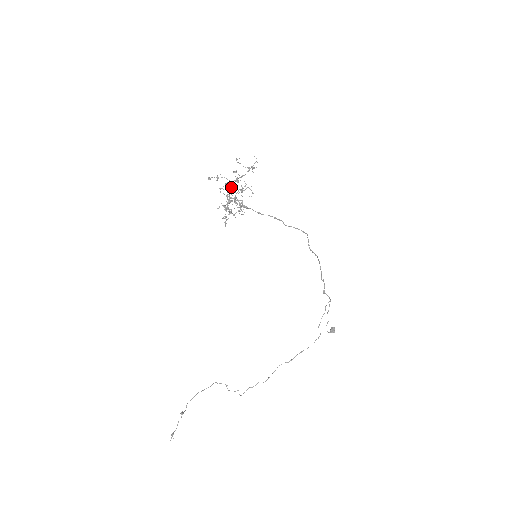
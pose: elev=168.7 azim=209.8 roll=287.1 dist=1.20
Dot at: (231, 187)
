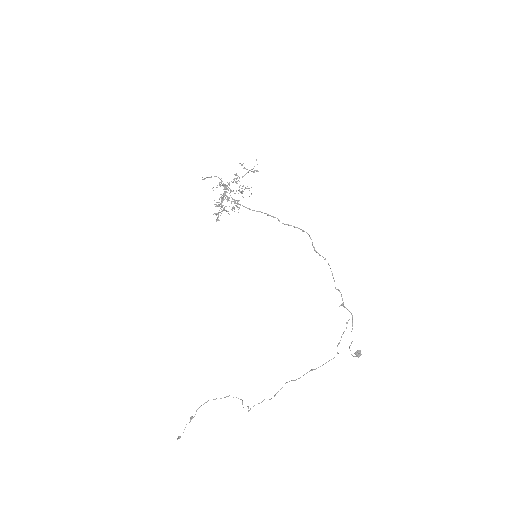
Dot at: (226, 187)
